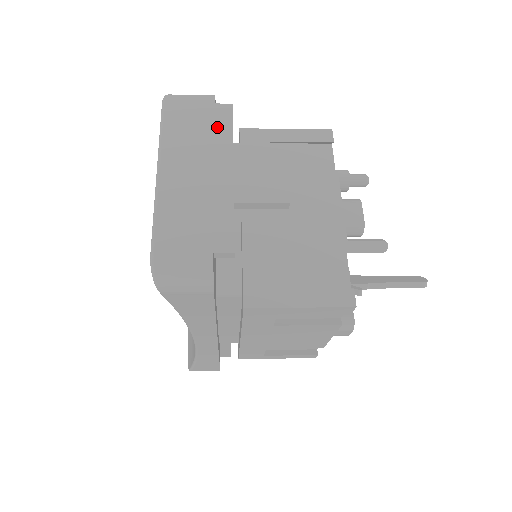
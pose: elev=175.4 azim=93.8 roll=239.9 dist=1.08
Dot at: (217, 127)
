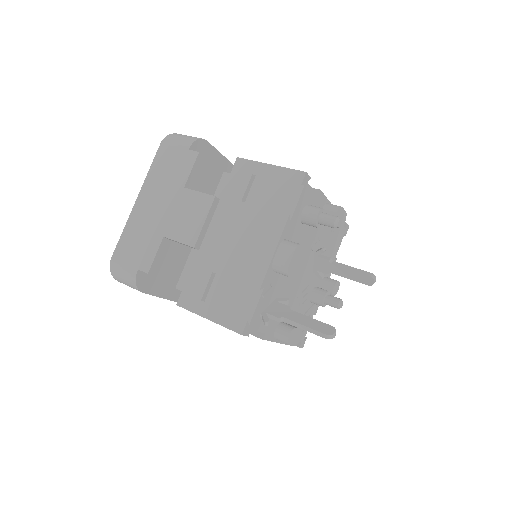
Dot at: (181, 171)
